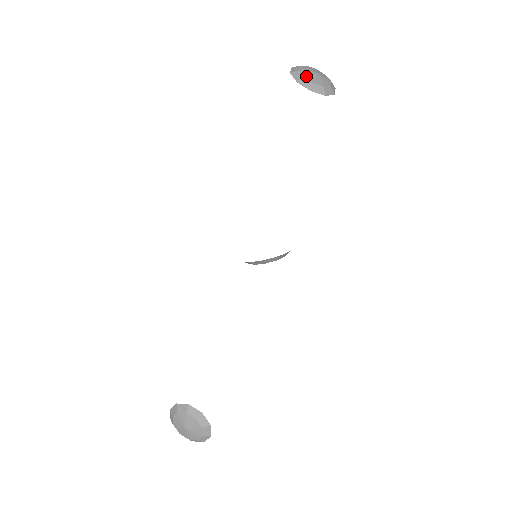
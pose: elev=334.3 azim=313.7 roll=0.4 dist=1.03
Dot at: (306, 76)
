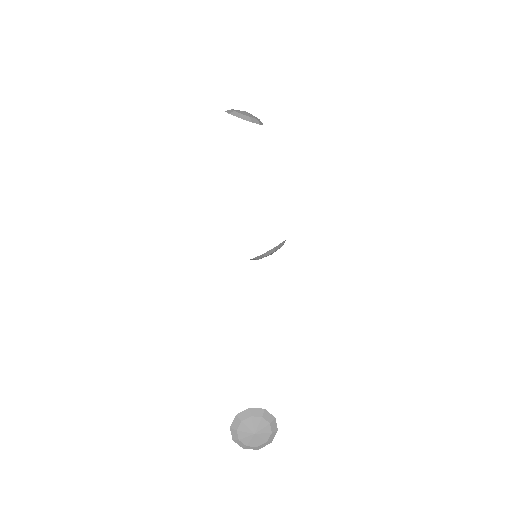
Dot at: (242, 113)
